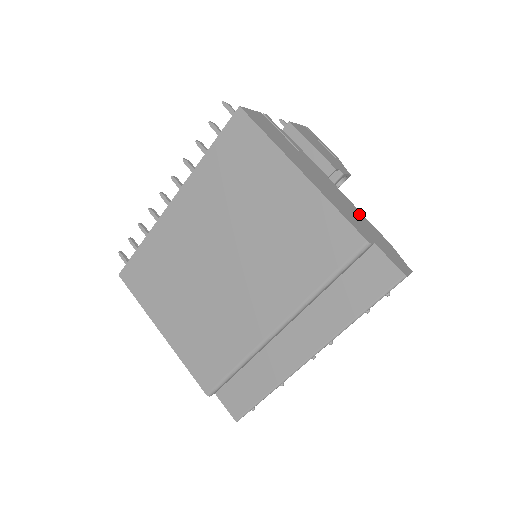
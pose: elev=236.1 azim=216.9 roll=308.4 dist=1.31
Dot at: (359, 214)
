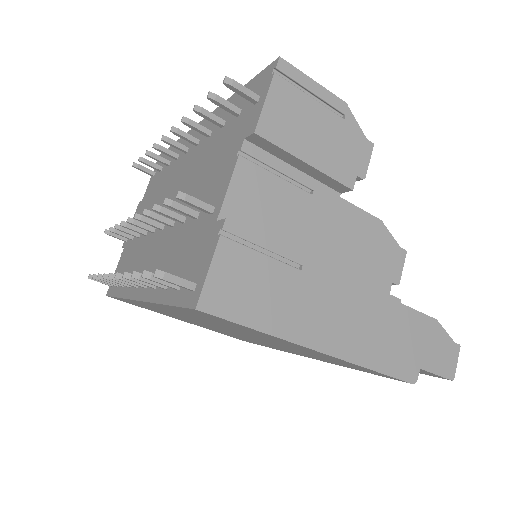
Dot at: (398, 314)
